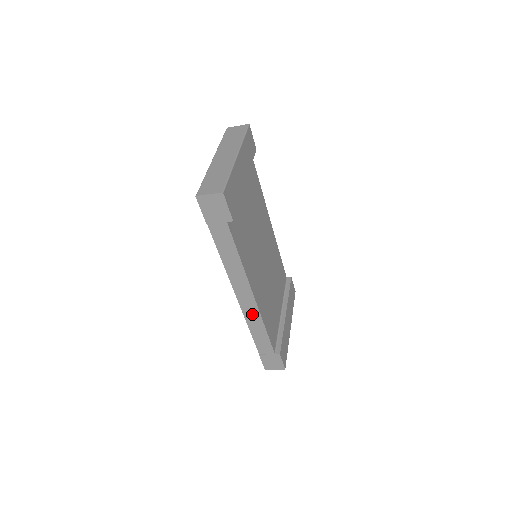
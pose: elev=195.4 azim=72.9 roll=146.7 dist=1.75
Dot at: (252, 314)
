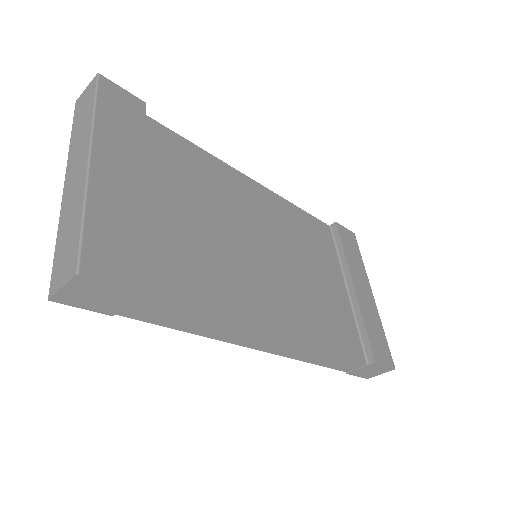
Dot at: (297, 352)
